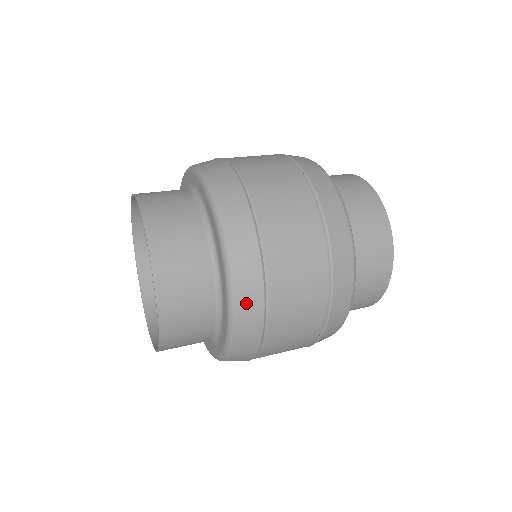
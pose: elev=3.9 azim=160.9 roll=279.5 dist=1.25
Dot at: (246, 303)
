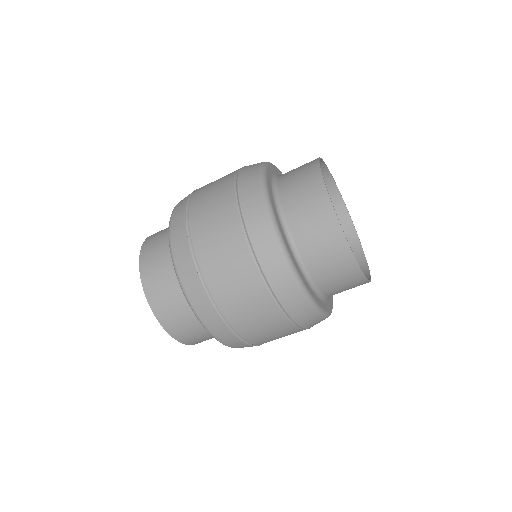
Dot at: (193, 293)
